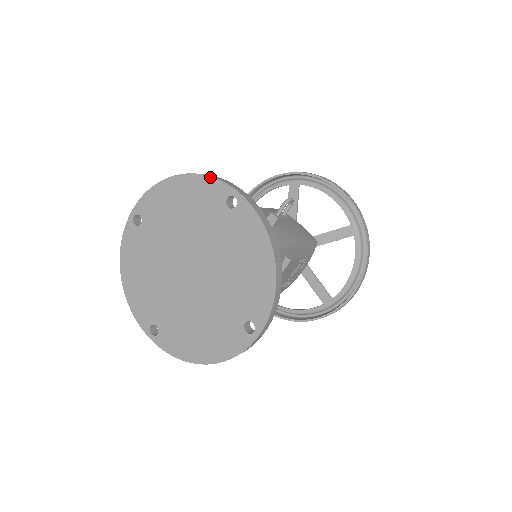
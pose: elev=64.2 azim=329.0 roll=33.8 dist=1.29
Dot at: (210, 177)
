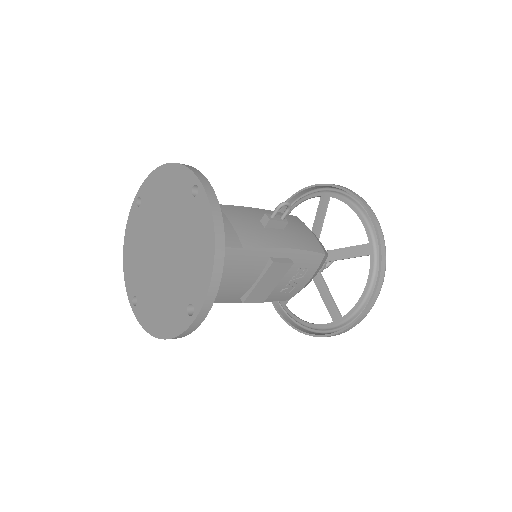
Dot at: (185, 167)
